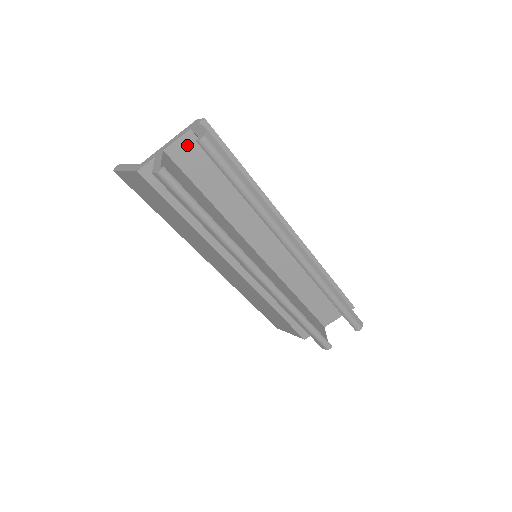
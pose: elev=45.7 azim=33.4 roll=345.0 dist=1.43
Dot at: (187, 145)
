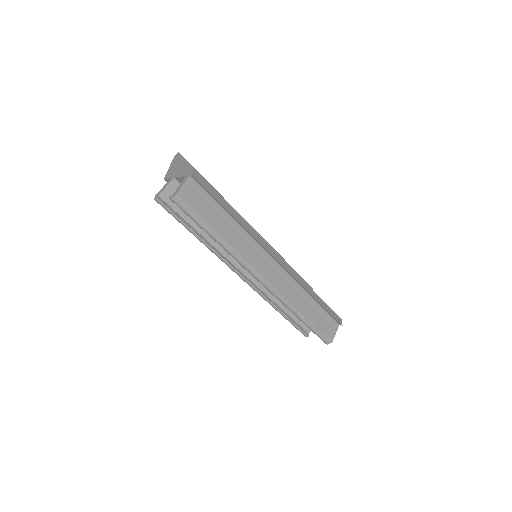
Dot at: occluded
